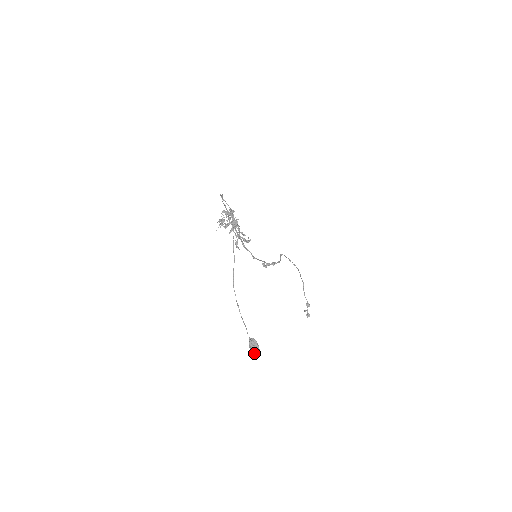
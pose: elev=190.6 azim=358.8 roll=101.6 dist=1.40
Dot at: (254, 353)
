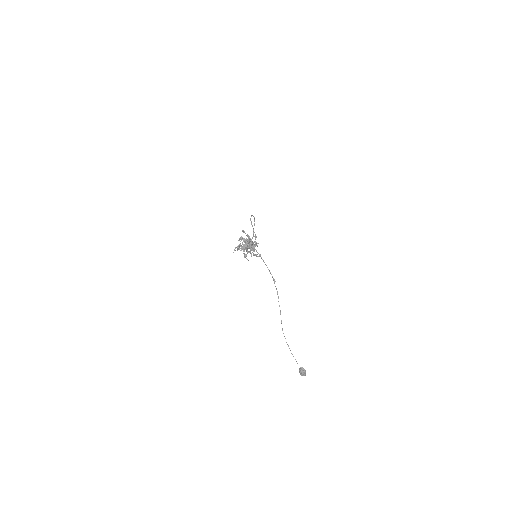
Dot at: occluded
